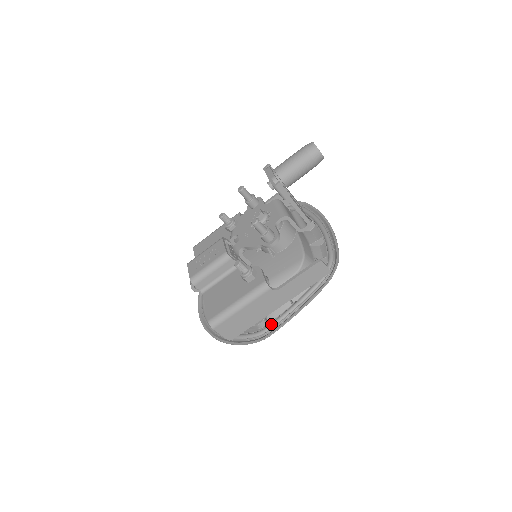
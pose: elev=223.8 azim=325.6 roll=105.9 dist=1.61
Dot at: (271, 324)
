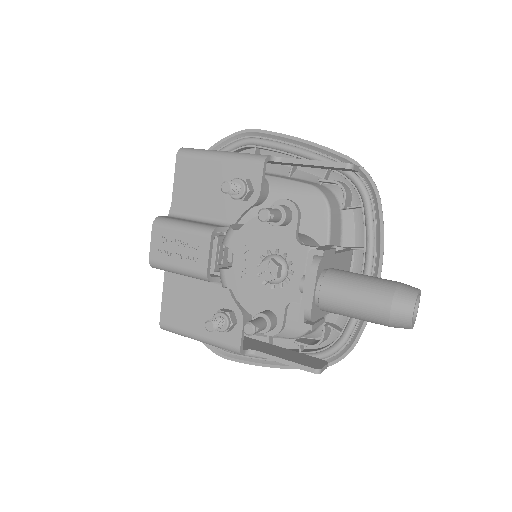
Dot at: occluded
